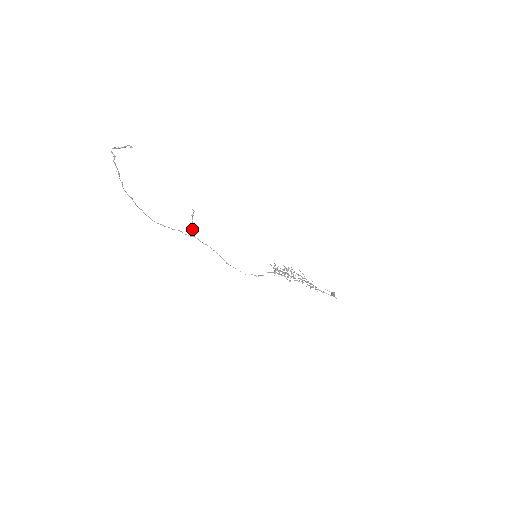
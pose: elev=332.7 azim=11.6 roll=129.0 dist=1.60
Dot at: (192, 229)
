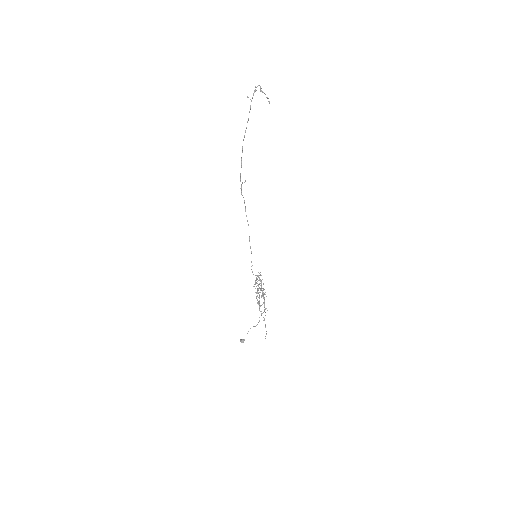
Dot at: occluded
